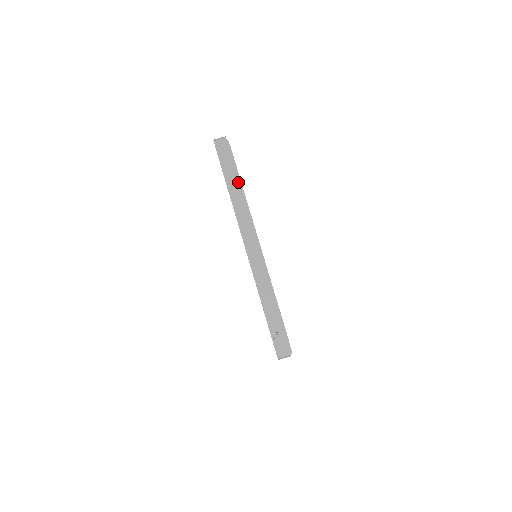
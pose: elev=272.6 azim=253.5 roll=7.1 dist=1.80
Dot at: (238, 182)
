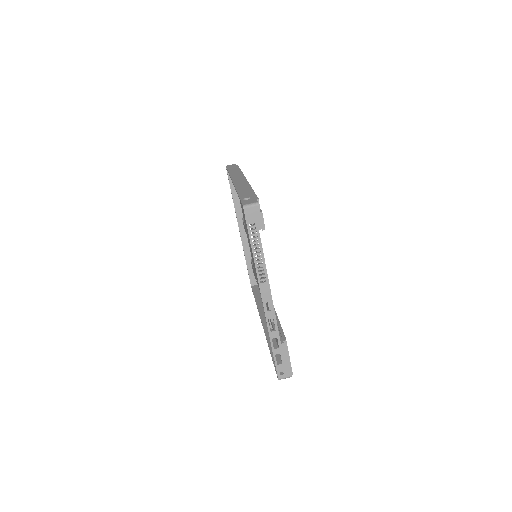
Dot at: occluded
